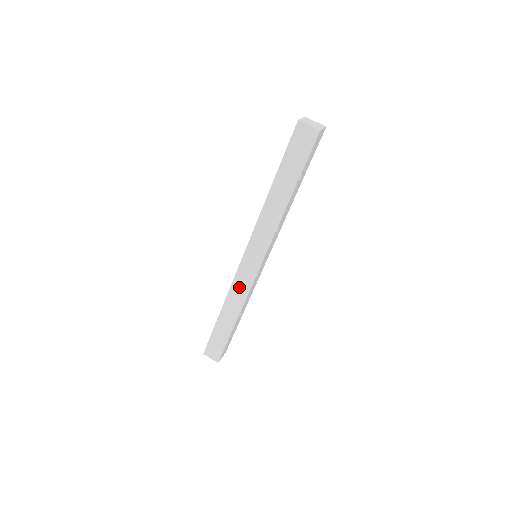
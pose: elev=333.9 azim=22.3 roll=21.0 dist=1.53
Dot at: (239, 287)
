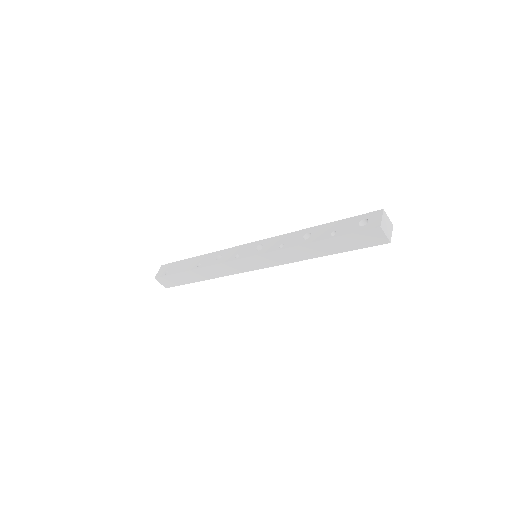
Dot at: (226, 268)
